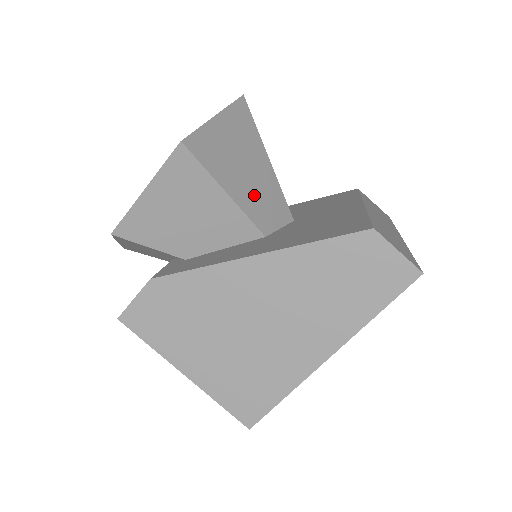
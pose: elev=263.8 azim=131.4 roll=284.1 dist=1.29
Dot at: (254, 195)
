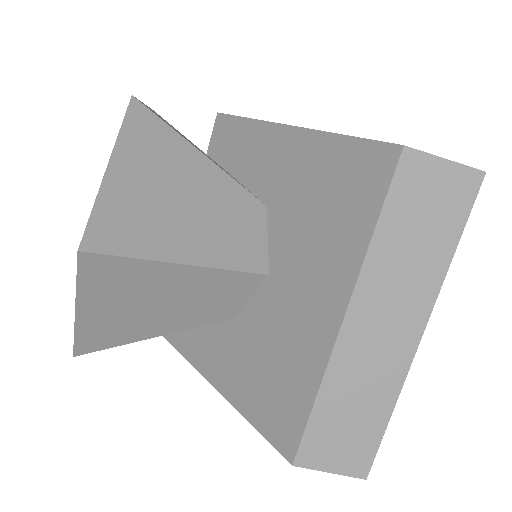
Dot at: (192, 309)
